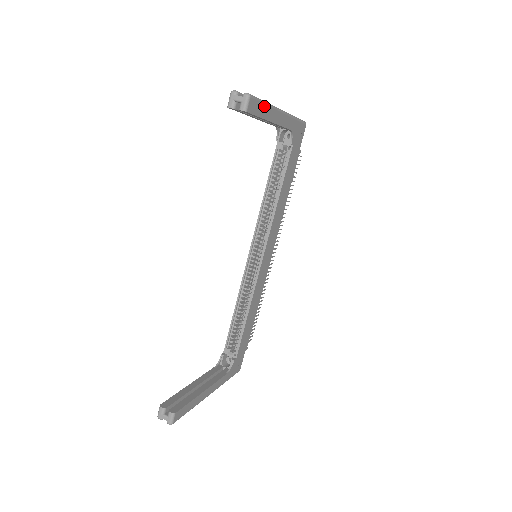
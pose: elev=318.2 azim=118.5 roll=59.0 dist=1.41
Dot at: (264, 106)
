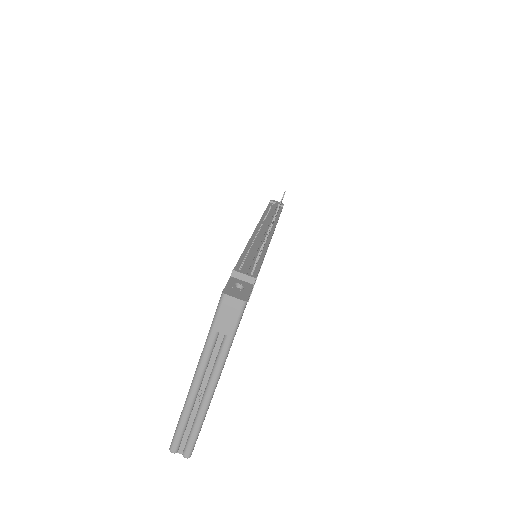
Dot at: (201, 427)
